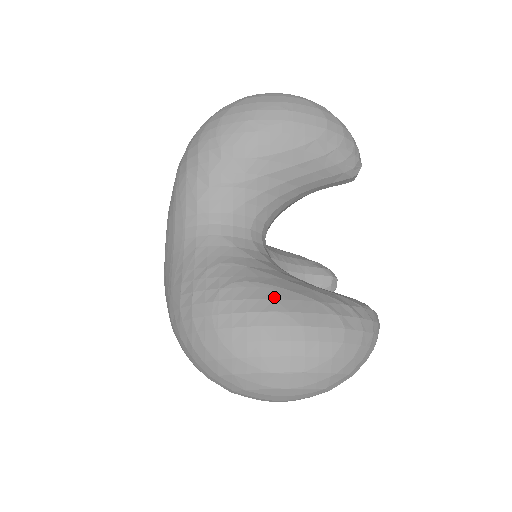
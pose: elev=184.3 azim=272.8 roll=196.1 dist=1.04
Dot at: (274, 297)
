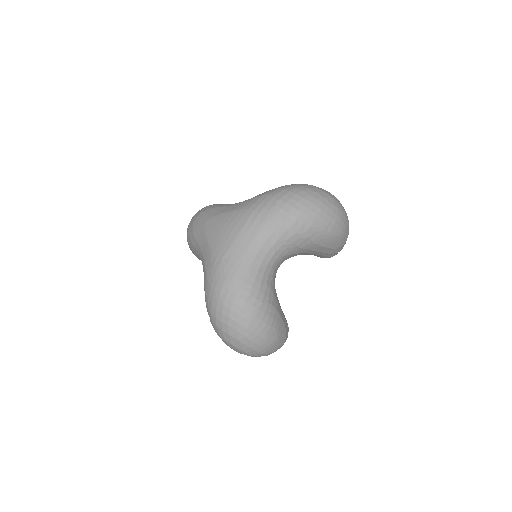
Dot at: (277, 320)
